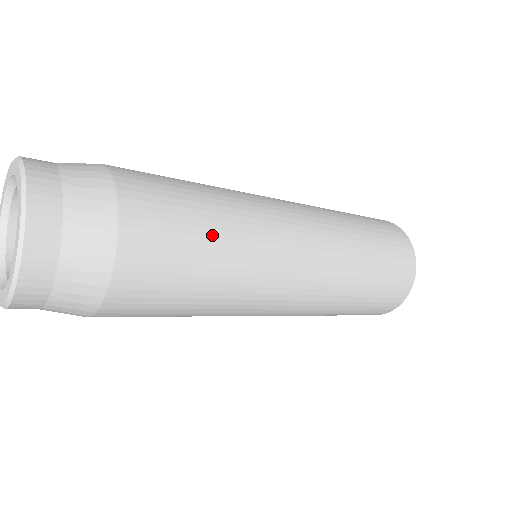
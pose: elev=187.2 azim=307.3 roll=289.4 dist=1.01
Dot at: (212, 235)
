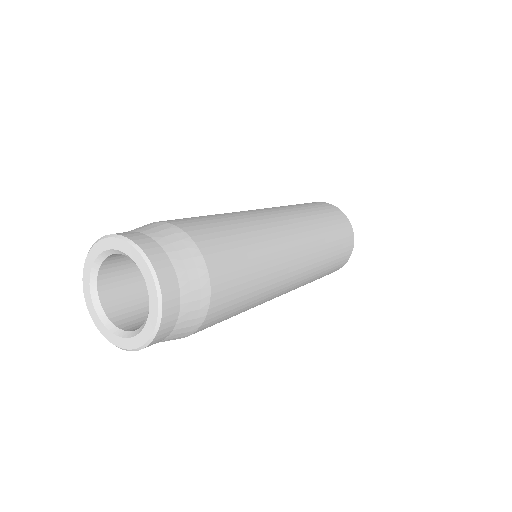
Dot at: (238, 313)
